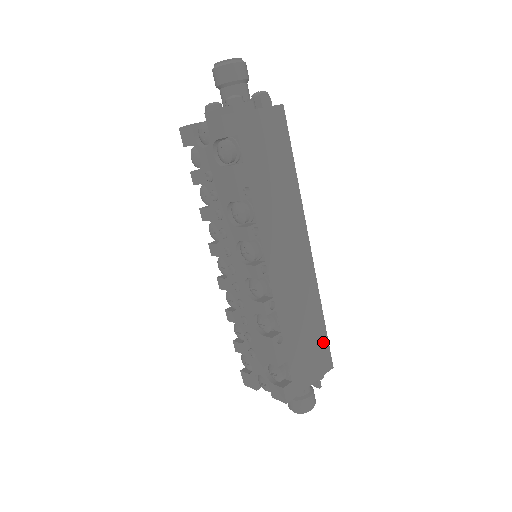
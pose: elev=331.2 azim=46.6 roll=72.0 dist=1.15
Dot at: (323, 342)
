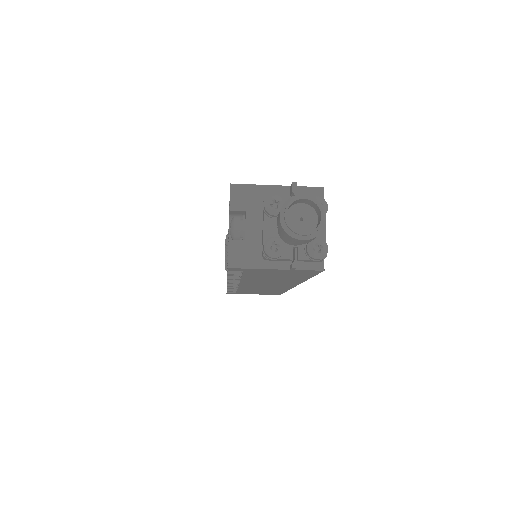
Dot at: occluded
